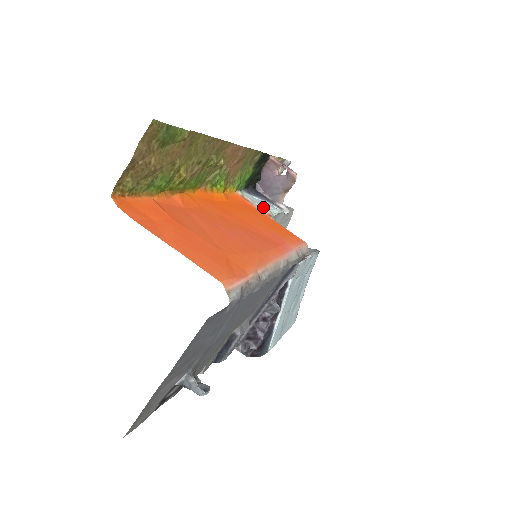
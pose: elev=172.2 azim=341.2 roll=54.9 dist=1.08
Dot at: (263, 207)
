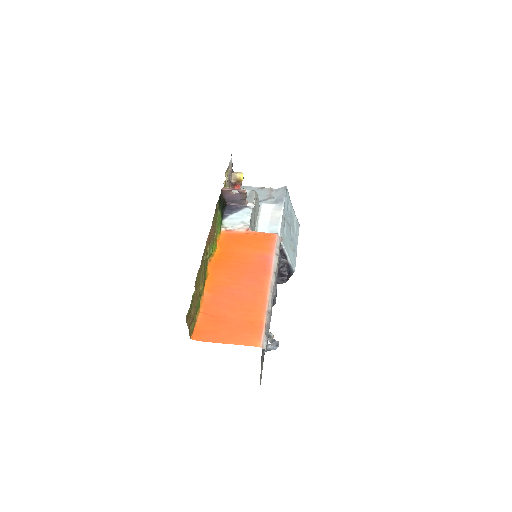
Dot at: (240, 226)
